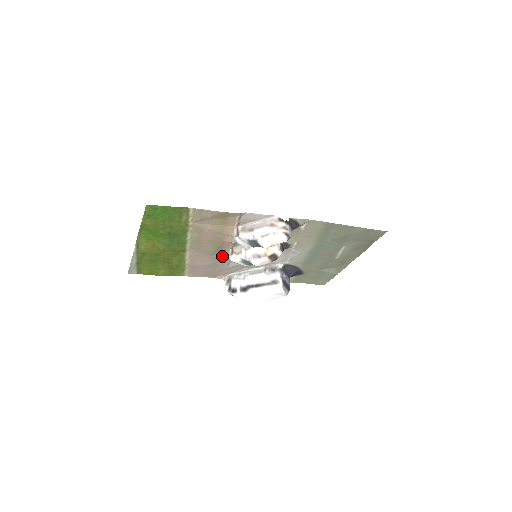
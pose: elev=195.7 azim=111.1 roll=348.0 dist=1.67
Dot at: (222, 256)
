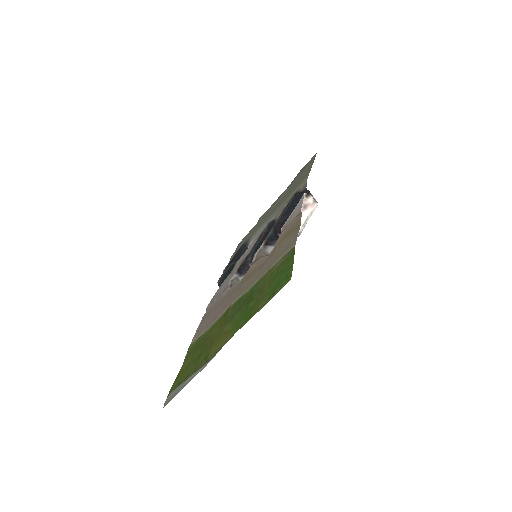
Dot at: occluded
